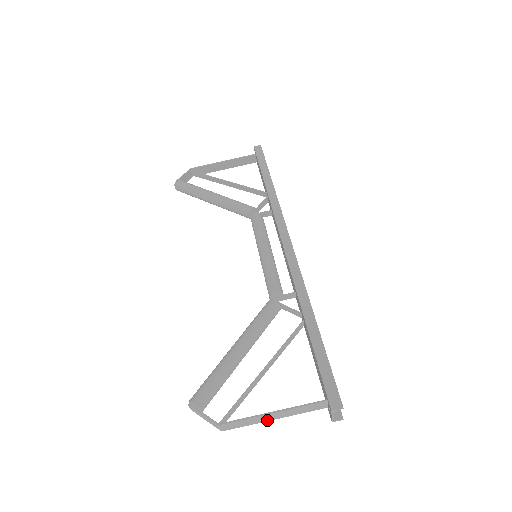
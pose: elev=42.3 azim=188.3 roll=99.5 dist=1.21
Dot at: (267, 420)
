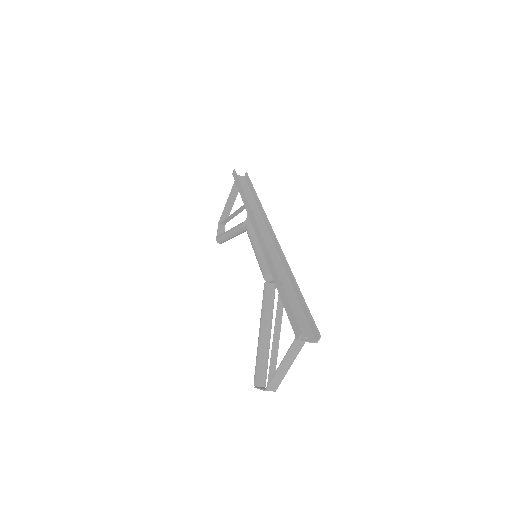
Dot at: (288, 368)
